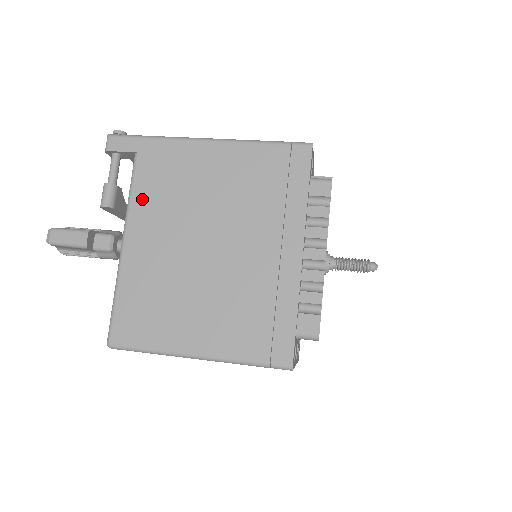
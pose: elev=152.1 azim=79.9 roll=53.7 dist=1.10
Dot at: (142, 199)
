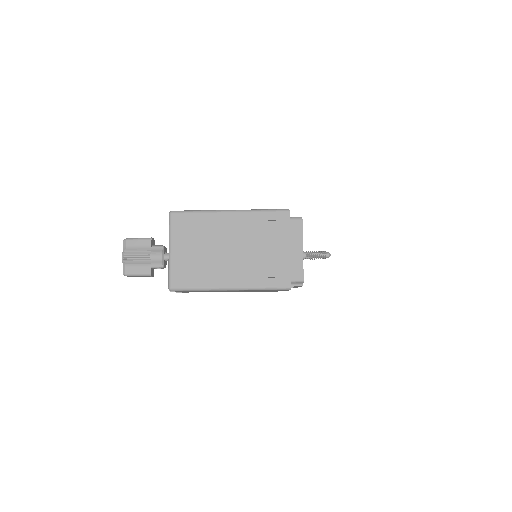
Dot at: occluded
